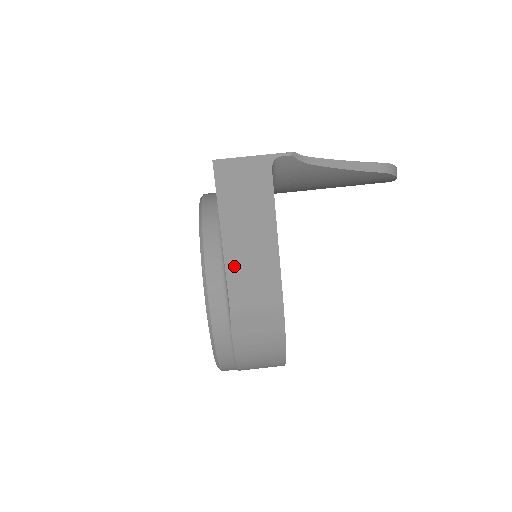
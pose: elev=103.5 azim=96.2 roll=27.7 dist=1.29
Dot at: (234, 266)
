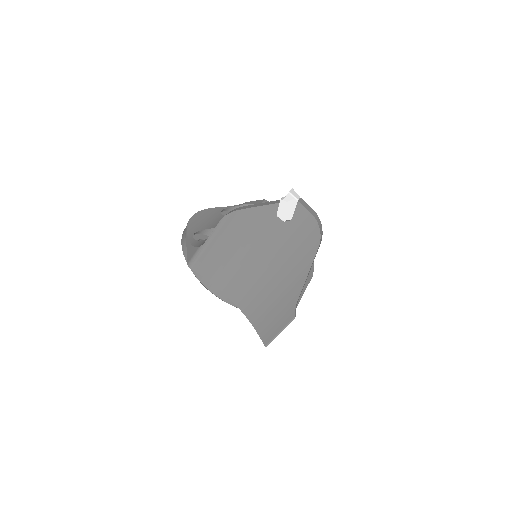
Dot at: occluded
